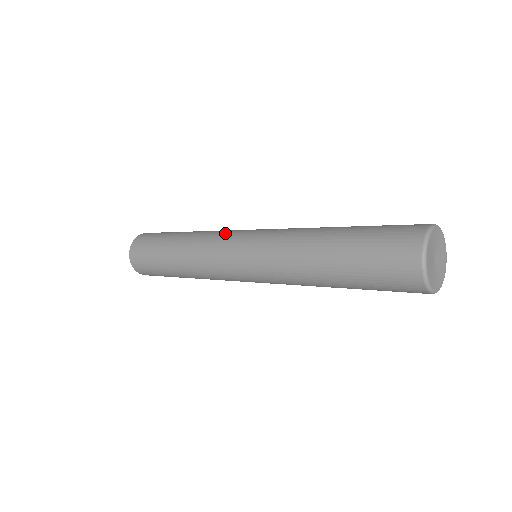
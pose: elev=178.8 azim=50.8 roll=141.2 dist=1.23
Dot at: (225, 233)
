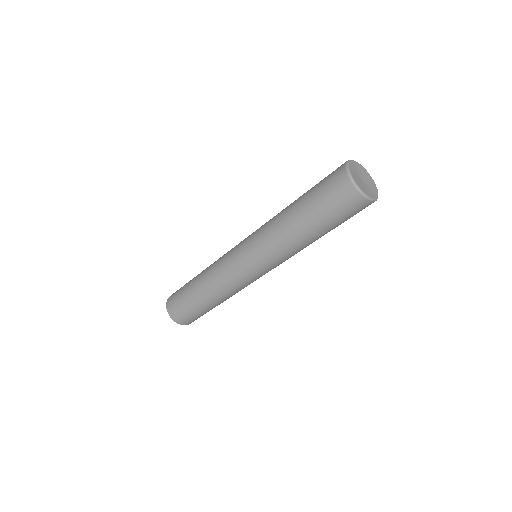
Dot at: occluded
